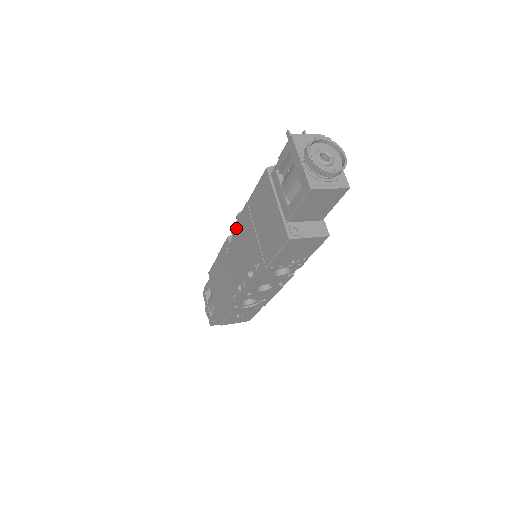
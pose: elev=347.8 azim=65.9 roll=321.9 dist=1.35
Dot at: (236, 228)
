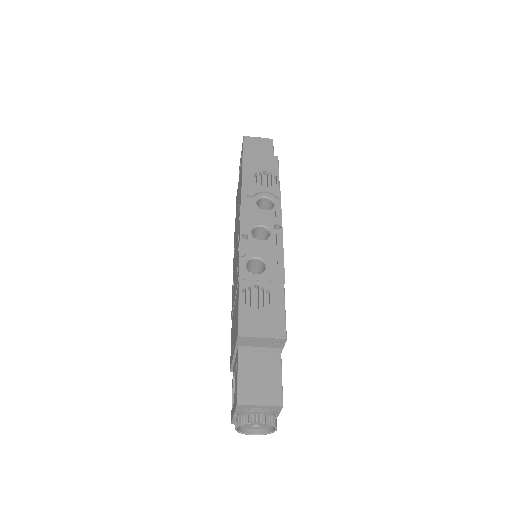
Dot at: (233, 258)
